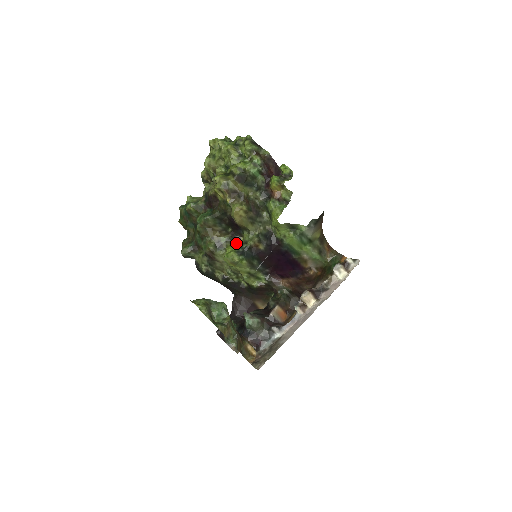
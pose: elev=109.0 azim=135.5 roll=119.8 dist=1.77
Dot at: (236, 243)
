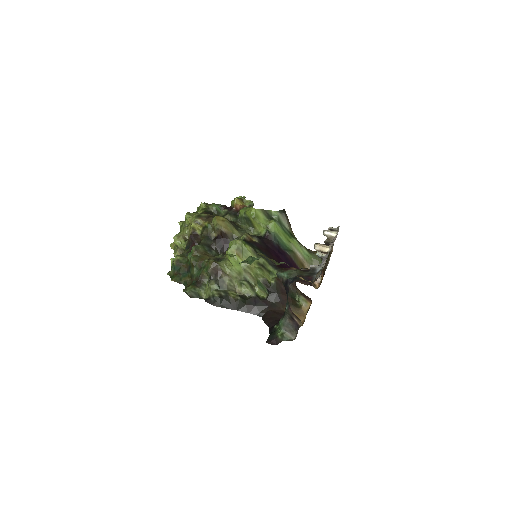
Dot at: (231, 241)
